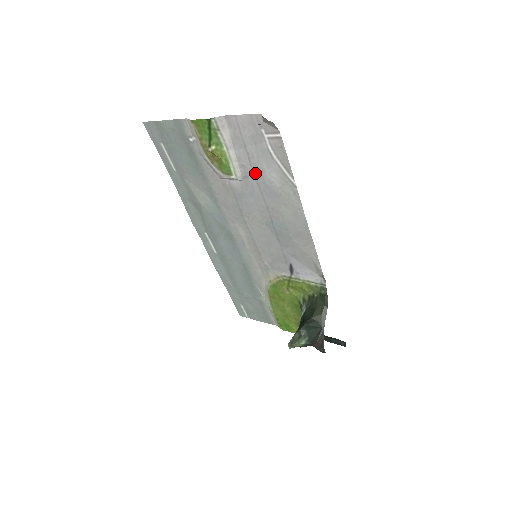
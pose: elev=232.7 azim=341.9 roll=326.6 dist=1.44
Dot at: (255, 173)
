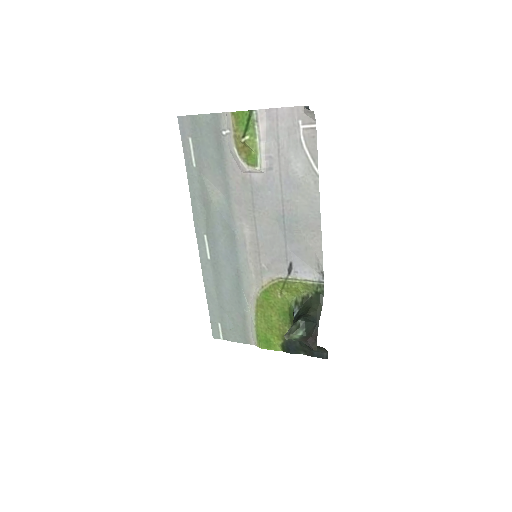
Dot at: (281, 164)
